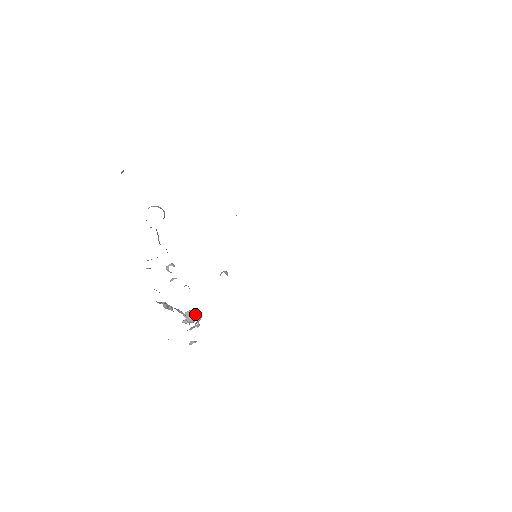
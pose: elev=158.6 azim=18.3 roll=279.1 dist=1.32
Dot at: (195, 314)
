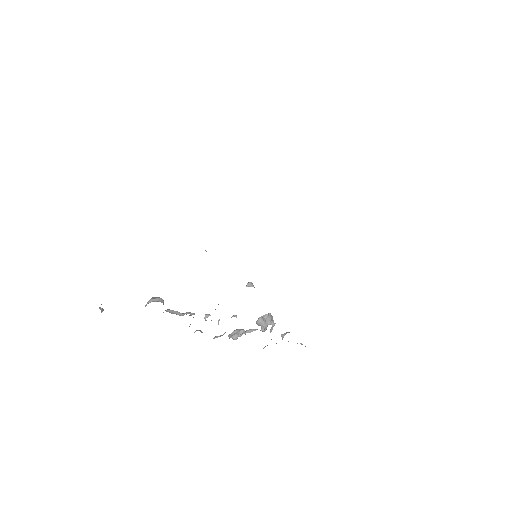
Dot at: (265, 317)
